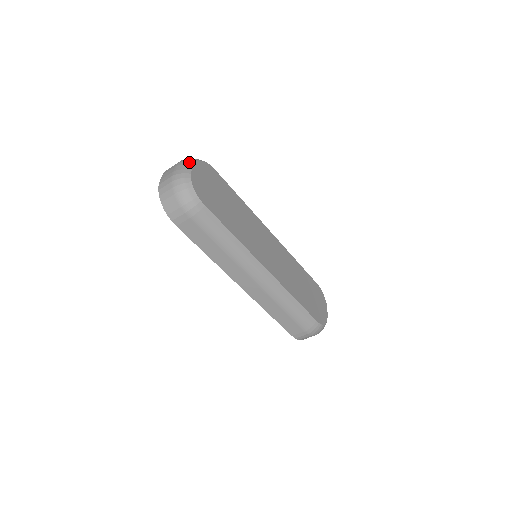
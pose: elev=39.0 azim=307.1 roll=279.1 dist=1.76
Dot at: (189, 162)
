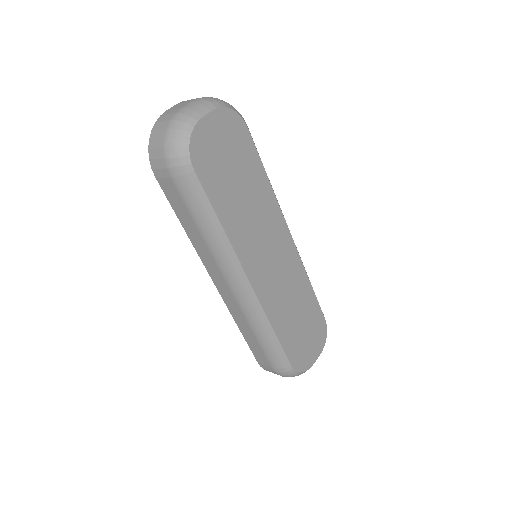
Dot at: (209, 104)
